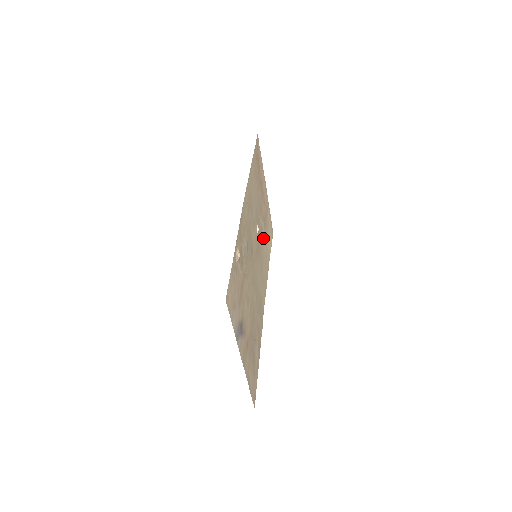
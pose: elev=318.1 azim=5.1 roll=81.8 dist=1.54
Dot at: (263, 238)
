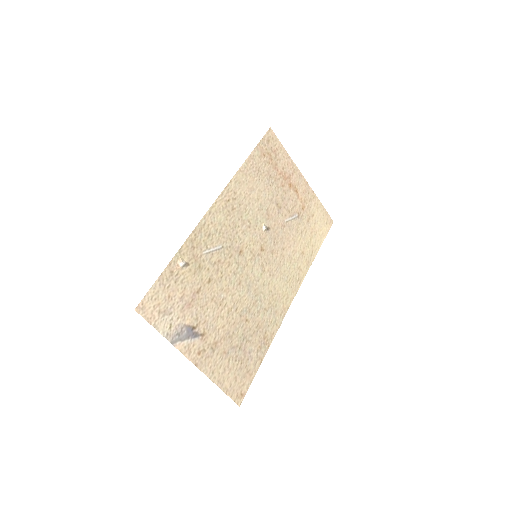
Dot at: (292, 233)
